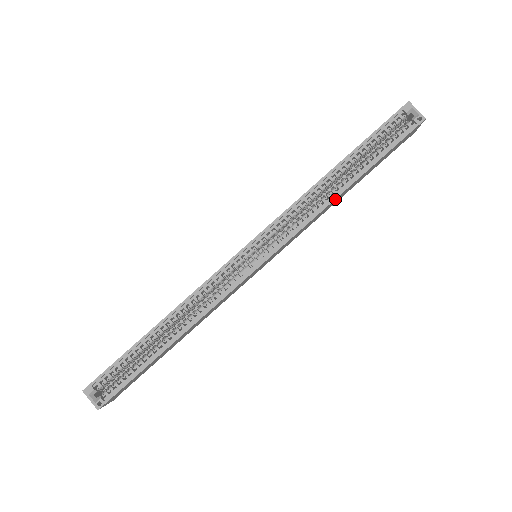
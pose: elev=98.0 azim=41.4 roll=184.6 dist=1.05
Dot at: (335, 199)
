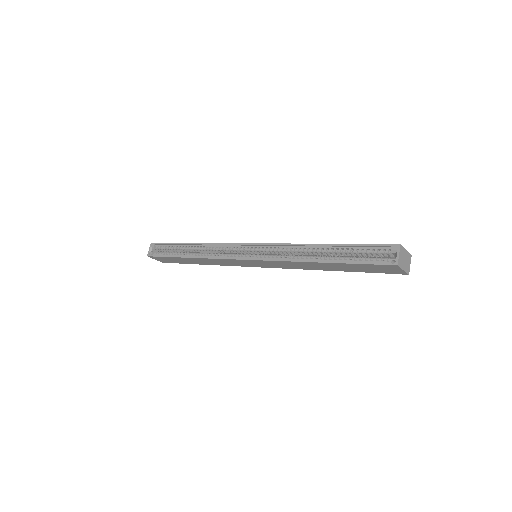
Dot at: (306, 262)
